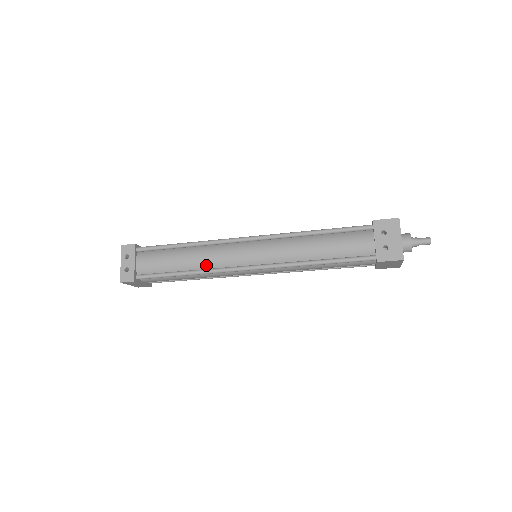
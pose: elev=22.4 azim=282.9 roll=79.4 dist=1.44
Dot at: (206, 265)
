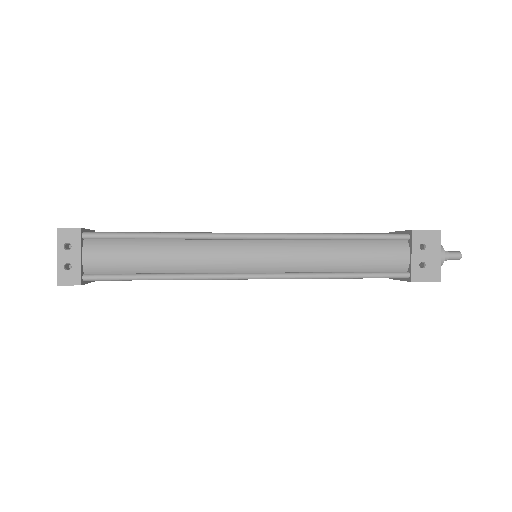
Dot at: (193, 268)
